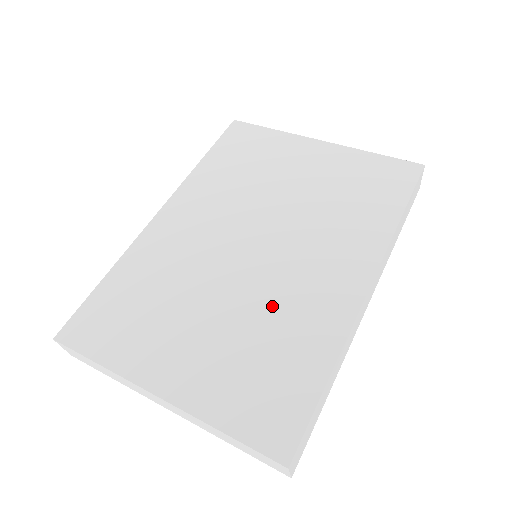
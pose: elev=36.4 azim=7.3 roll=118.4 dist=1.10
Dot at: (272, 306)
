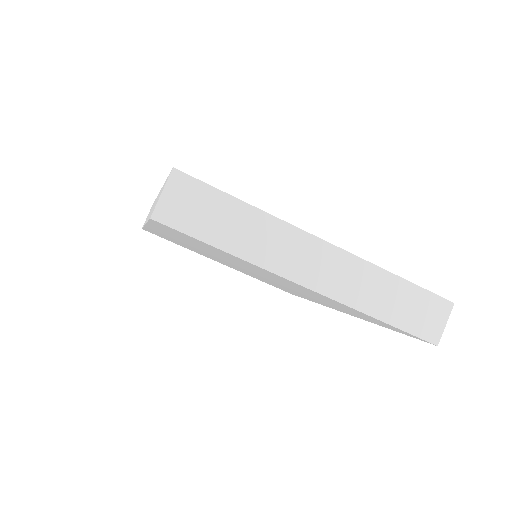
Dot at: occluded
